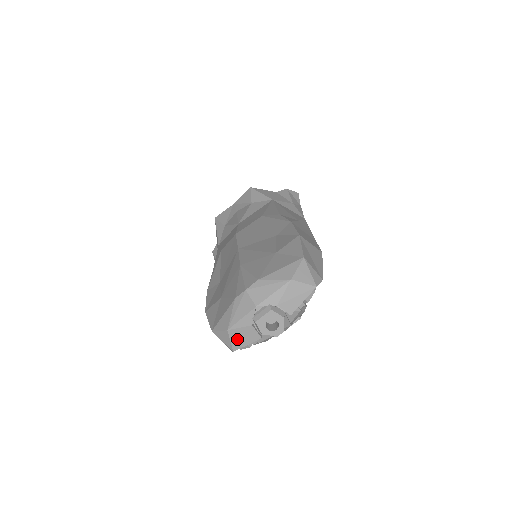
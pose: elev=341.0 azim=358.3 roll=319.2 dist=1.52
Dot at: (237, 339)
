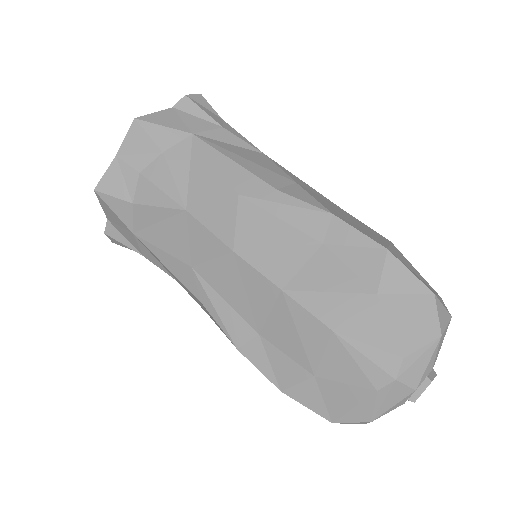
Dot at: occluded
